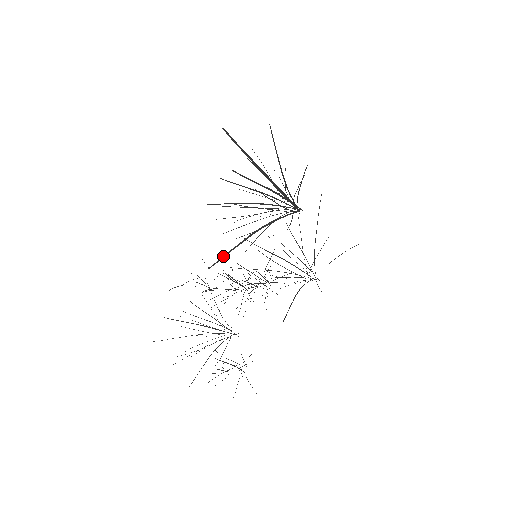
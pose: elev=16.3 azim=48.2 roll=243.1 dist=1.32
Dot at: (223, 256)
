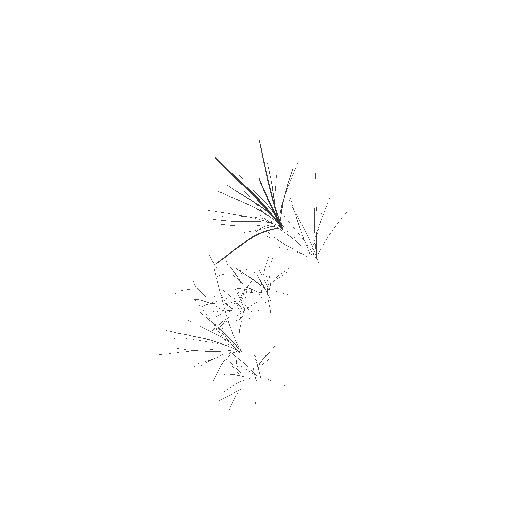
Dot at: (228, 254)
